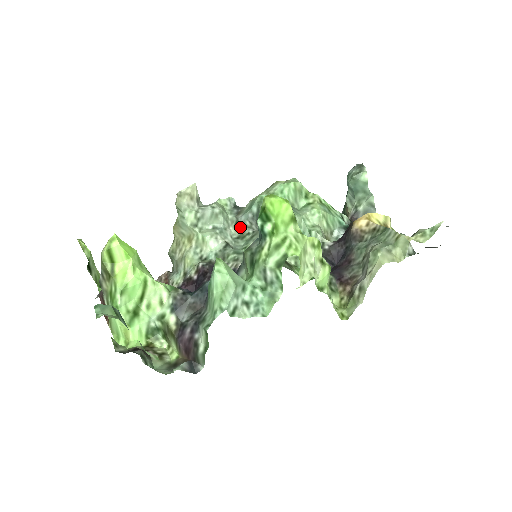
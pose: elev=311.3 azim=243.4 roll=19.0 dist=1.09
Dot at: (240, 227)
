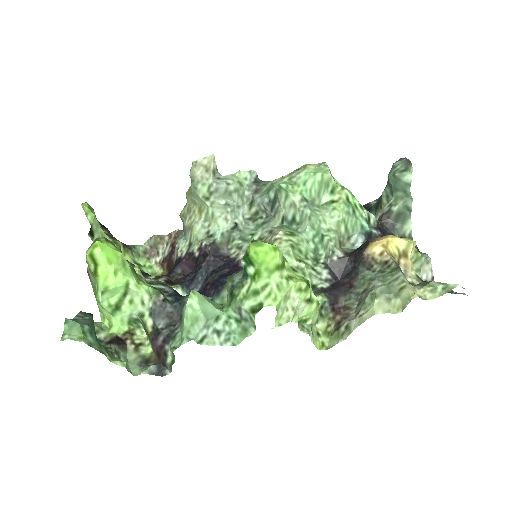
Dot at: (254, 208)
